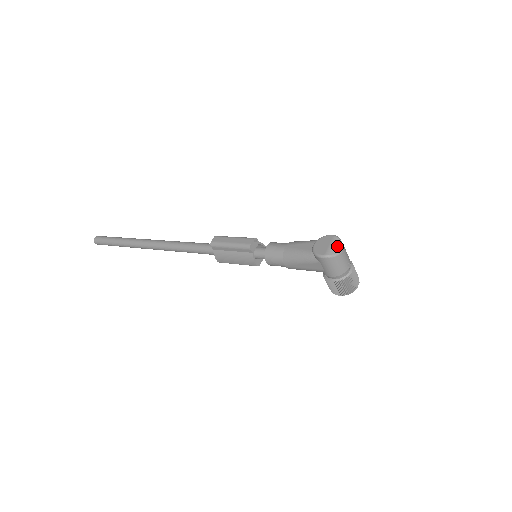
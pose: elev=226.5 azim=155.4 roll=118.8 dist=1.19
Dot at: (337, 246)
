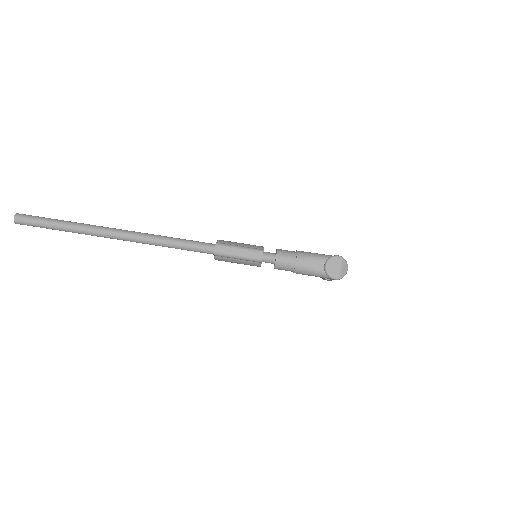
Dot at: (345, 268)
